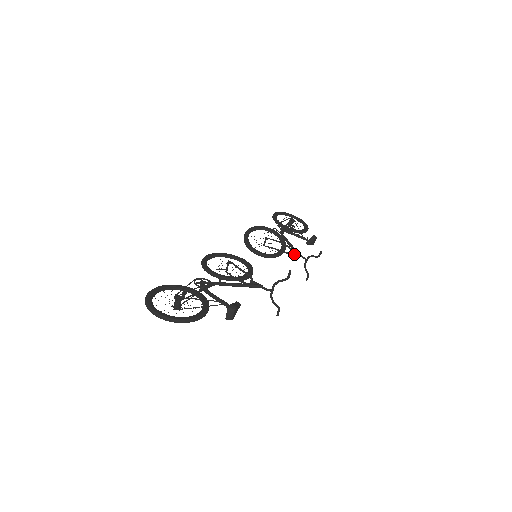
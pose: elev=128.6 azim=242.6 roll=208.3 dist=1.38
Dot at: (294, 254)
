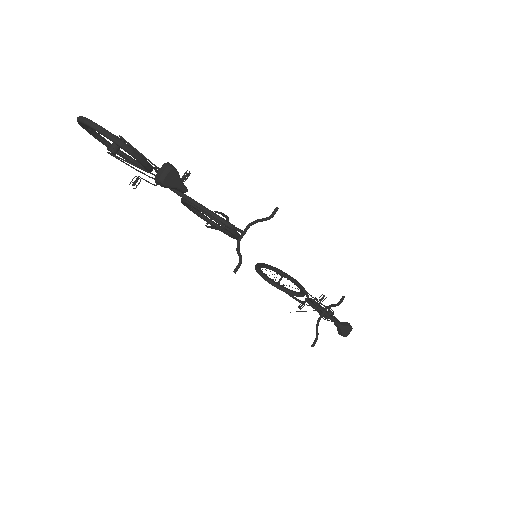
Dot at: (309, 304)
